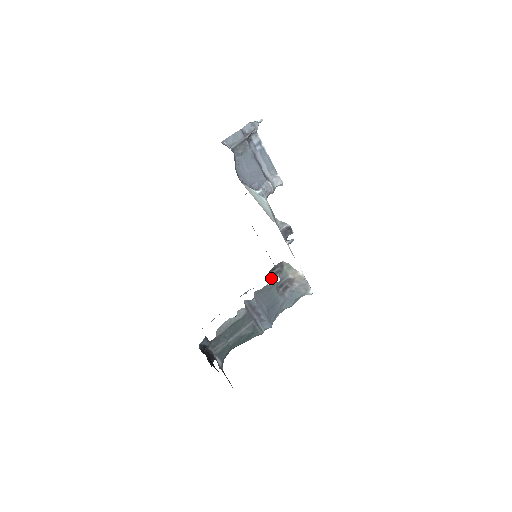
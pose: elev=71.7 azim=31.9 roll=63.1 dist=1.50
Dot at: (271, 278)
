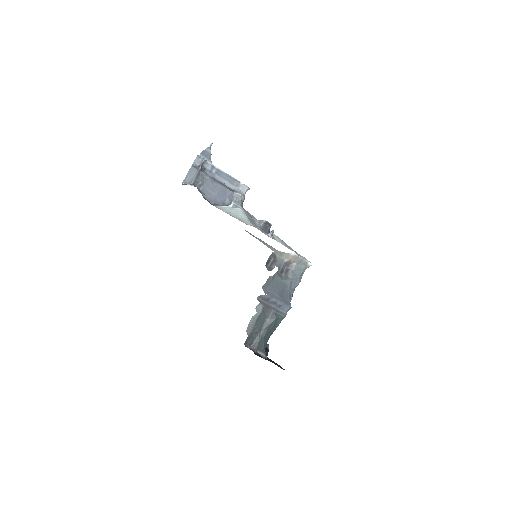
Dot at: (270, 270)
